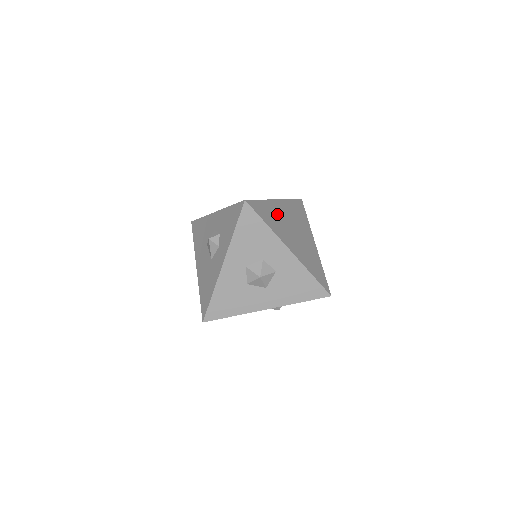
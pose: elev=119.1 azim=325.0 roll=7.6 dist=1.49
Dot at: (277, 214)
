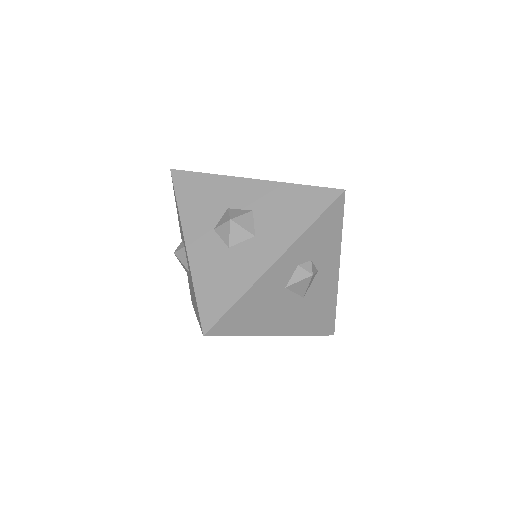
Dot at: occluded
